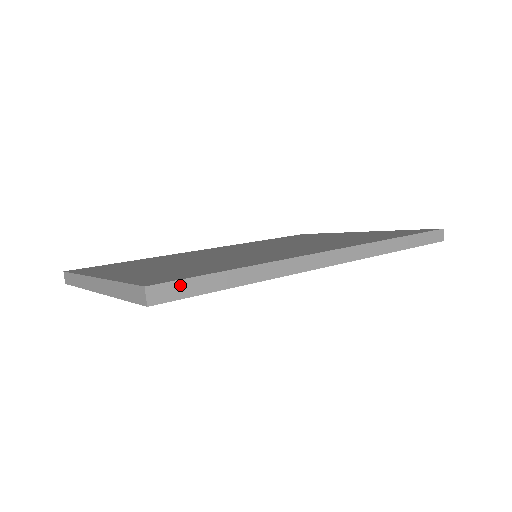
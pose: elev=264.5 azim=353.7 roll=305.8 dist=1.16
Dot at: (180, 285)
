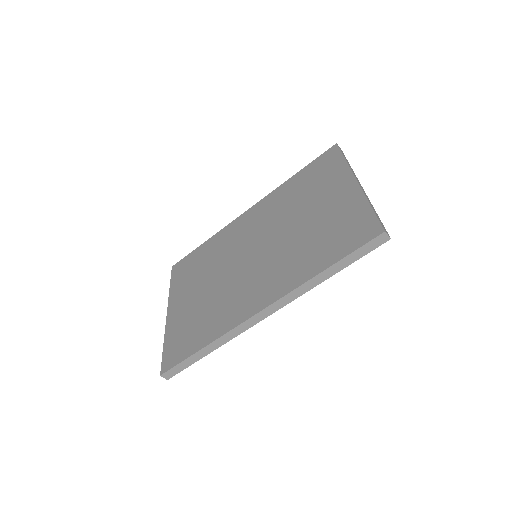
Dot at: (175, 368)
